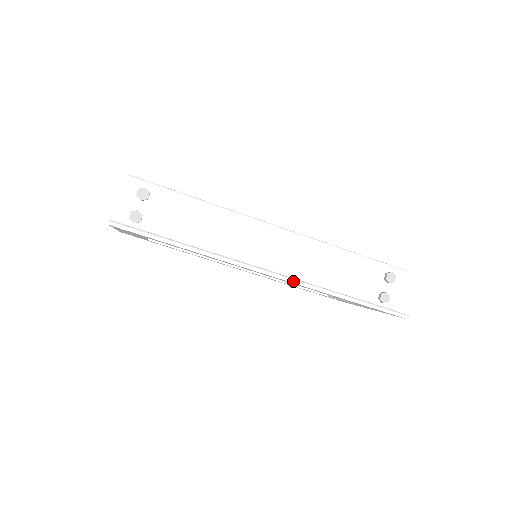
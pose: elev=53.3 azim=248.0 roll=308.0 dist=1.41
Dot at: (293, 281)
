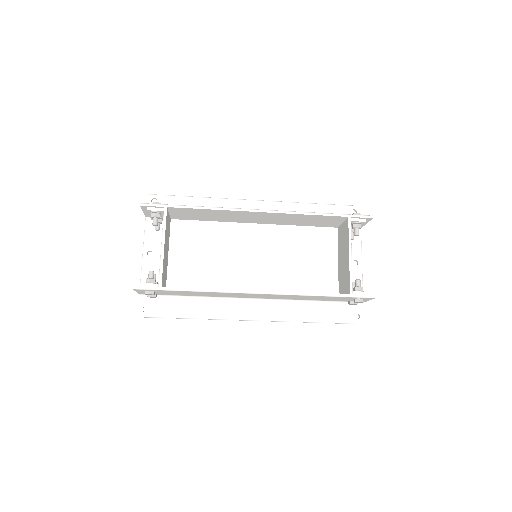
Dot at: occluded
